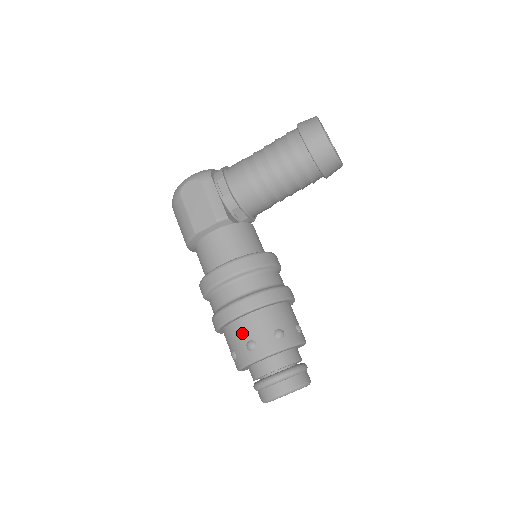
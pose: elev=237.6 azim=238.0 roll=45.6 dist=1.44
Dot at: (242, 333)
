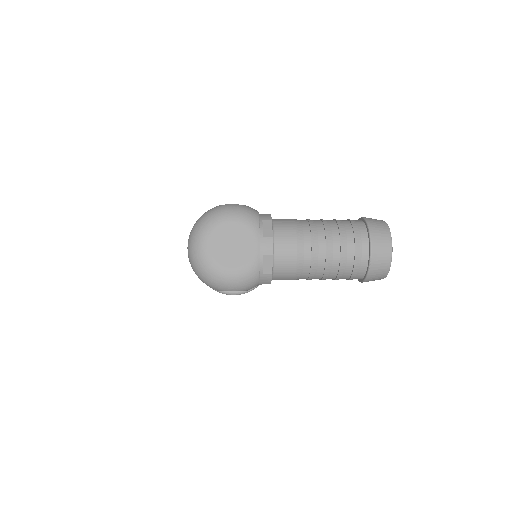
Dot at: occluded
